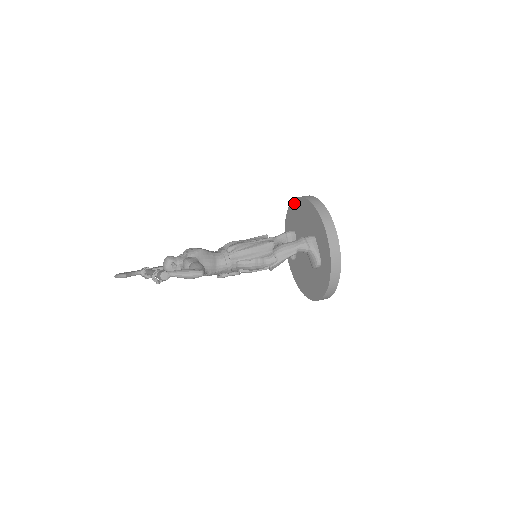
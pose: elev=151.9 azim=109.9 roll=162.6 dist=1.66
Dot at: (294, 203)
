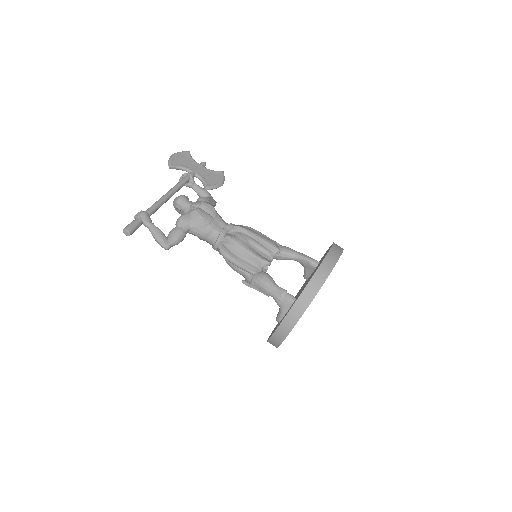
Dot at: occluded
